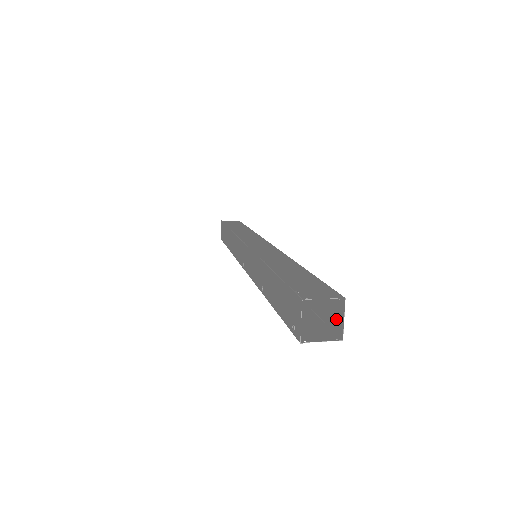
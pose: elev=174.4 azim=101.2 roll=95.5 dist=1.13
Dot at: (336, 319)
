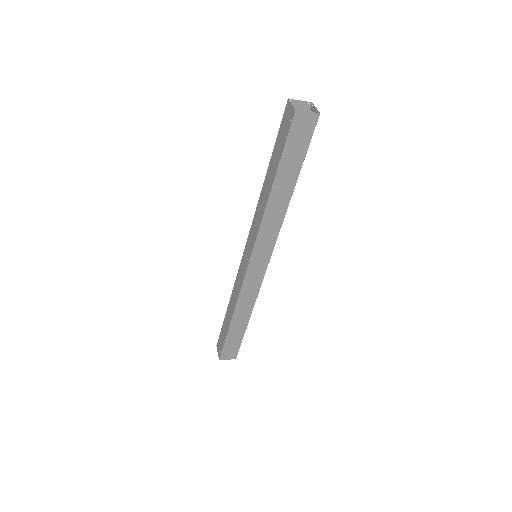
Dot at: occluded
